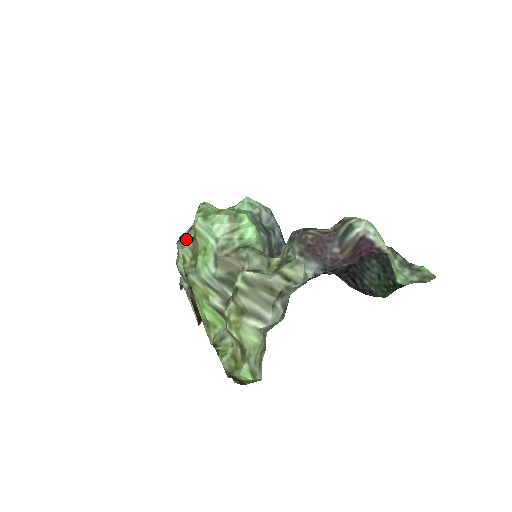
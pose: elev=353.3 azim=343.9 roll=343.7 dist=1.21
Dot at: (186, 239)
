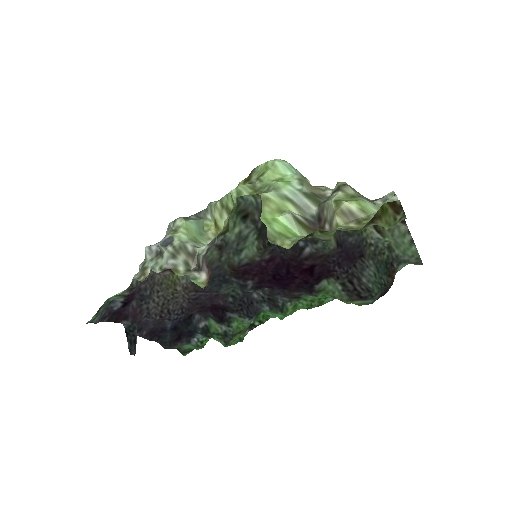
Dot at: (190, 218)
